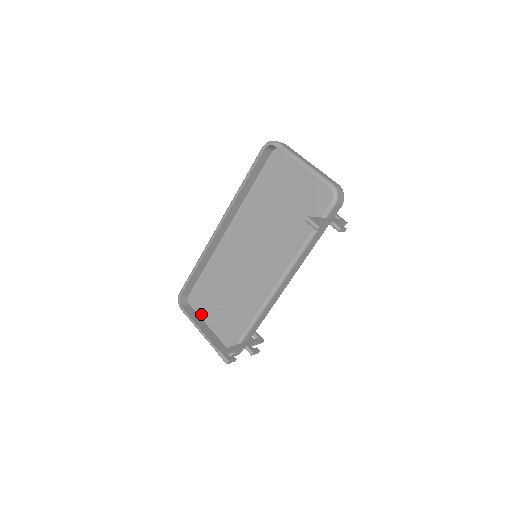
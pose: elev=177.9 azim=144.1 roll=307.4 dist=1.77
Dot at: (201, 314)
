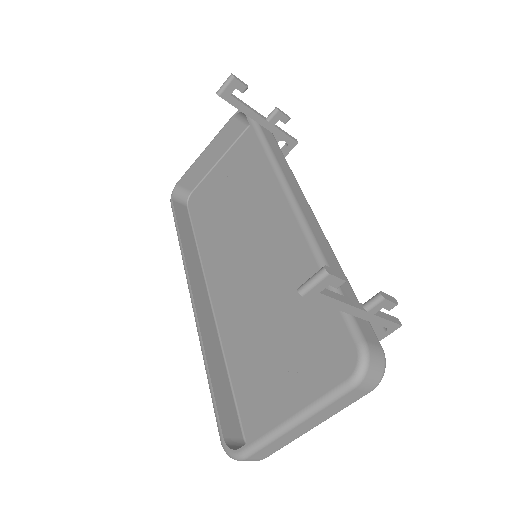
Dot at: occluded
